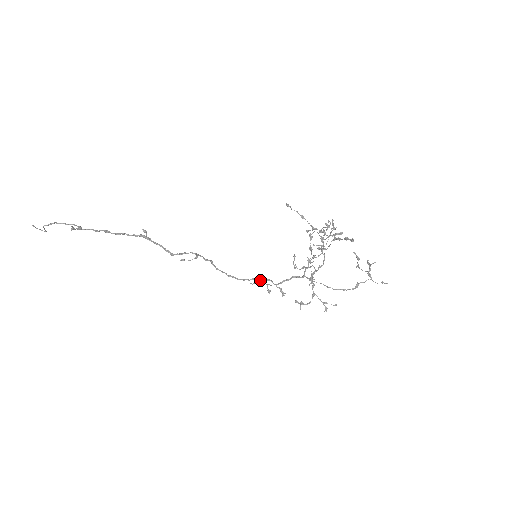
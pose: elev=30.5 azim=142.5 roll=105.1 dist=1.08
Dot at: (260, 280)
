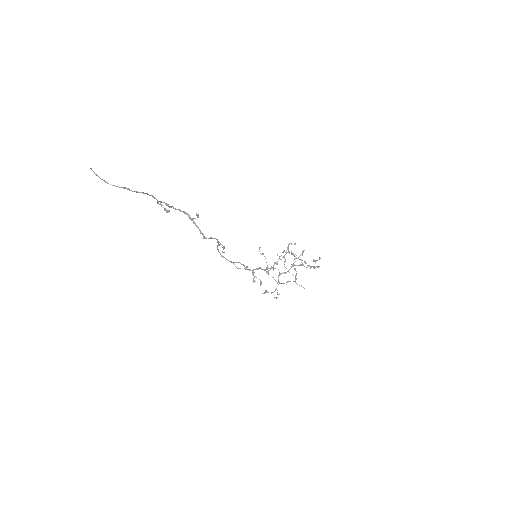
Dot at: occluded
